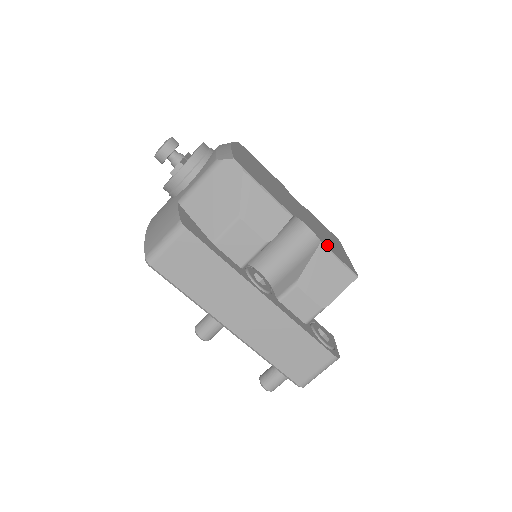
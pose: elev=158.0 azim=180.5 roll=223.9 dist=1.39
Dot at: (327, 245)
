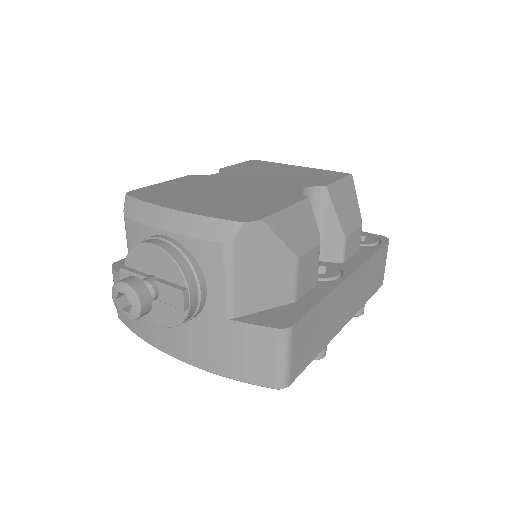
Dot at: (321, 182)
